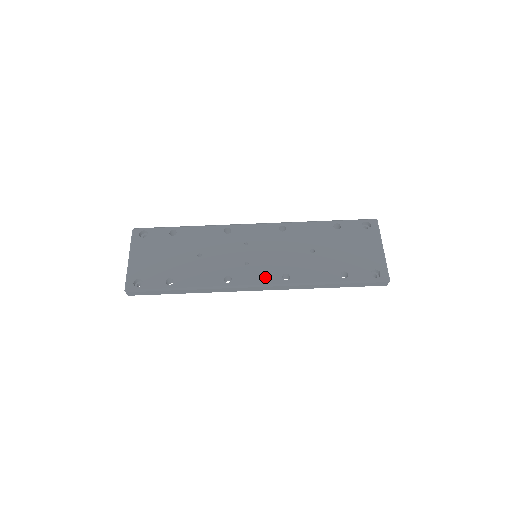
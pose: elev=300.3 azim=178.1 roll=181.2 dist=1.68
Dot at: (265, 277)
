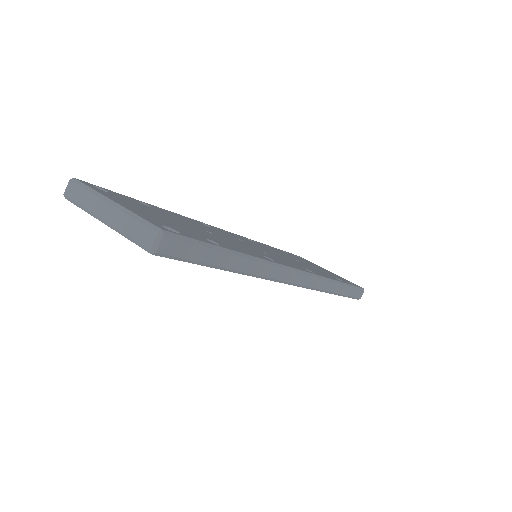
Dot at: (296, 266)
